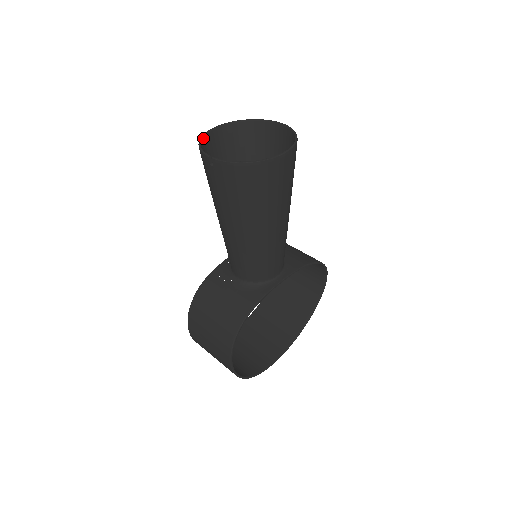
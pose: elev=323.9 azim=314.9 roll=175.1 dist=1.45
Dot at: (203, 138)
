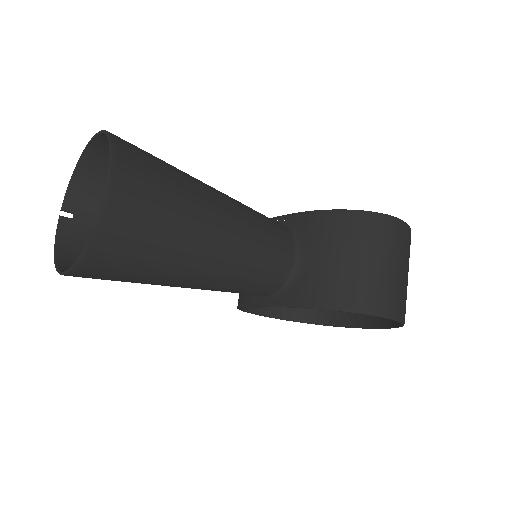
Dot at: (84, 155)
